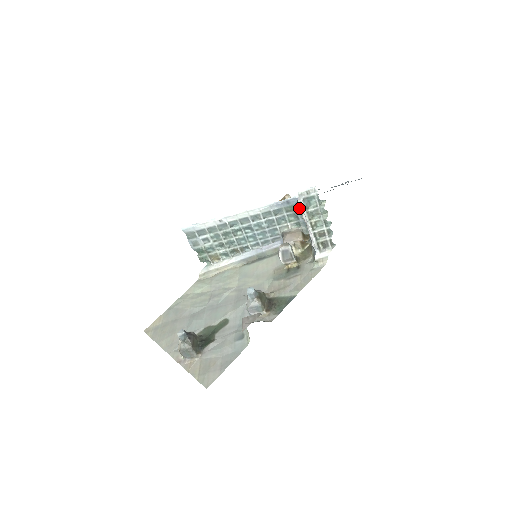
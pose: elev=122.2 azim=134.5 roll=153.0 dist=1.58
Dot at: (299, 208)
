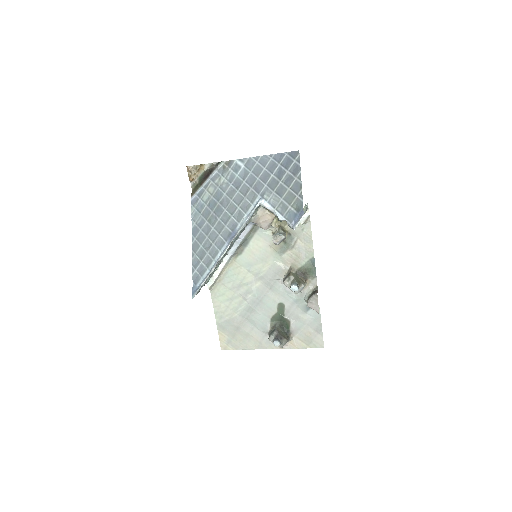
Dot at: occluded
